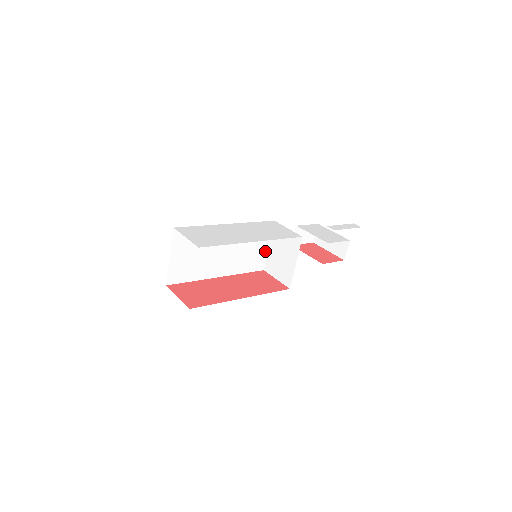
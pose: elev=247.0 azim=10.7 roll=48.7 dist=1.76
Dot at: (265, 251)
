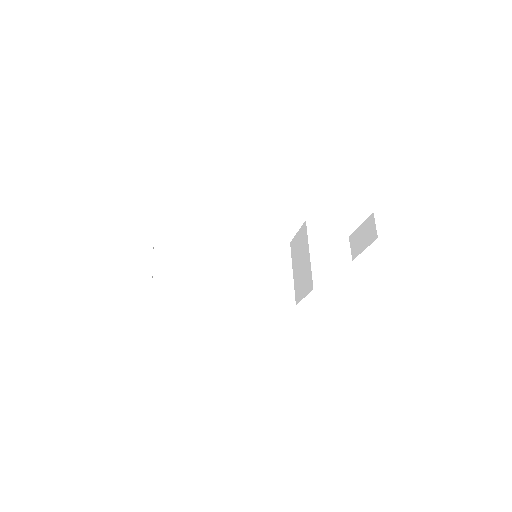
Dot at: (289, 280)
